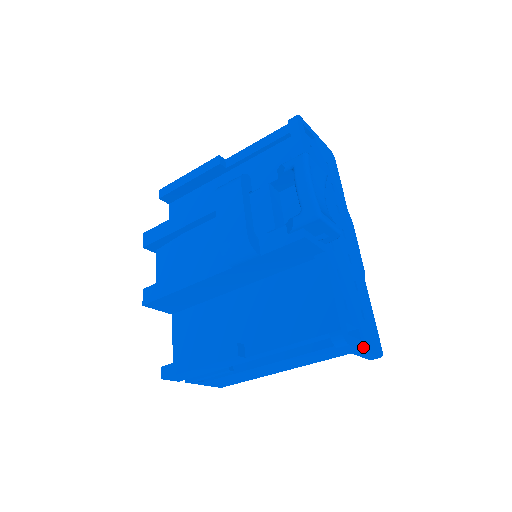
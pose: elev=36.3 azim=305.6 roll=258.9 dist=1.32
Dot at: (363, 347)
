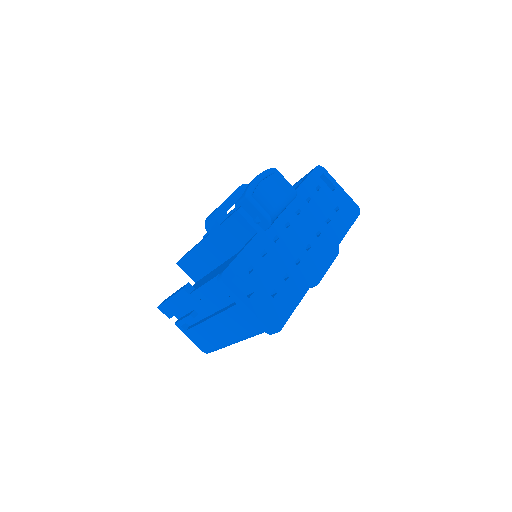
Dot at: (247, 303)
